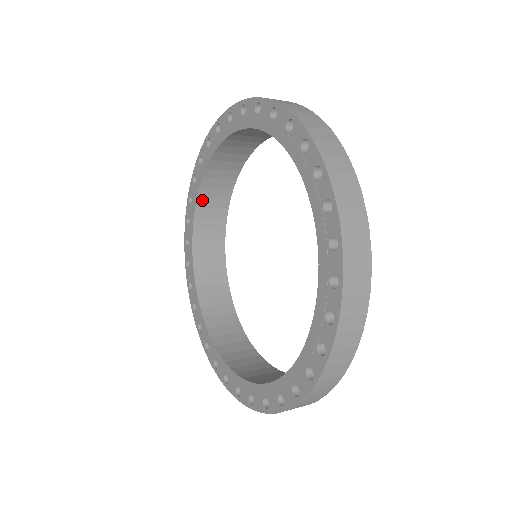
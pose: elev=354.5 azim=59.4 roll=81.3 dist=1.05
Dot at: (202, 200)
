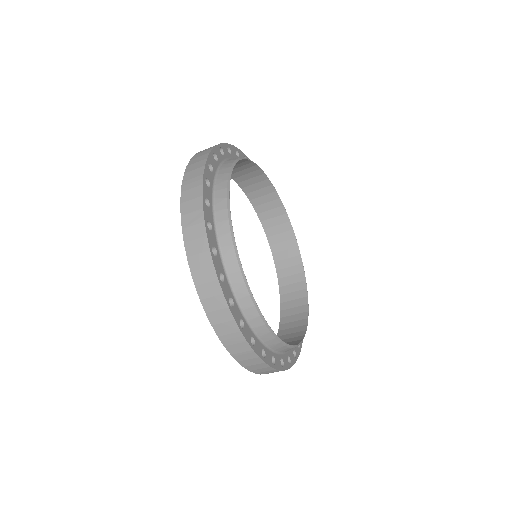
Dot at: (285, 312)
